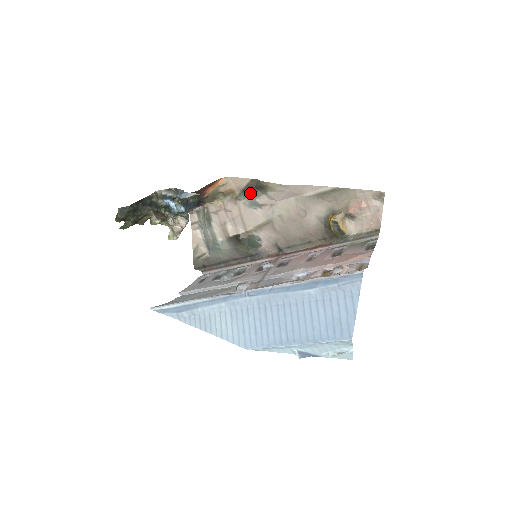
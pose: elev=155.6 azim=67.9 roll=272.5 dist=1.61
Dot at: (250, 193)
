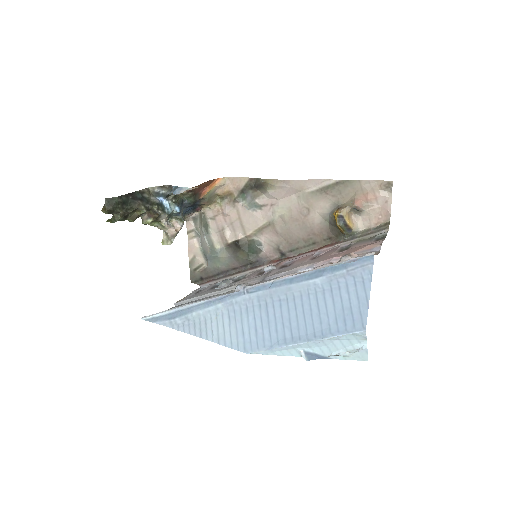
Dot at: (249, 194)
